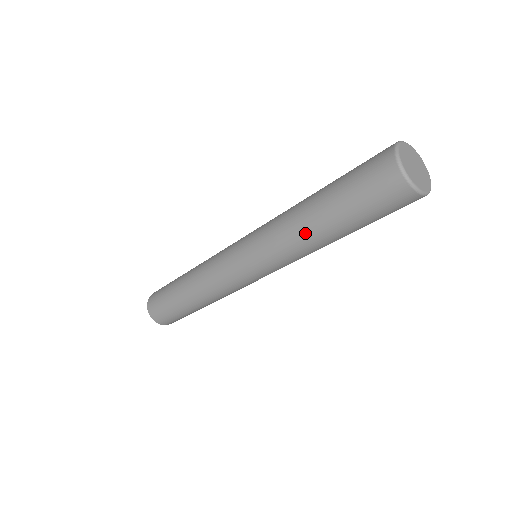
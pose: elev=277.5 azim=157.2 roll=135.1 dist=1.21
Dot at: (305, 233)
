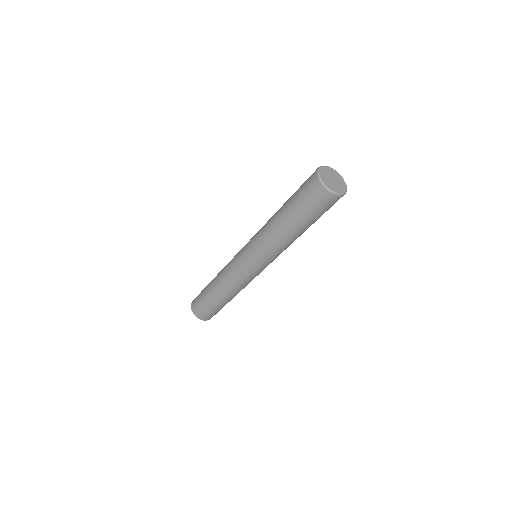
Dot at: (277, 231)
